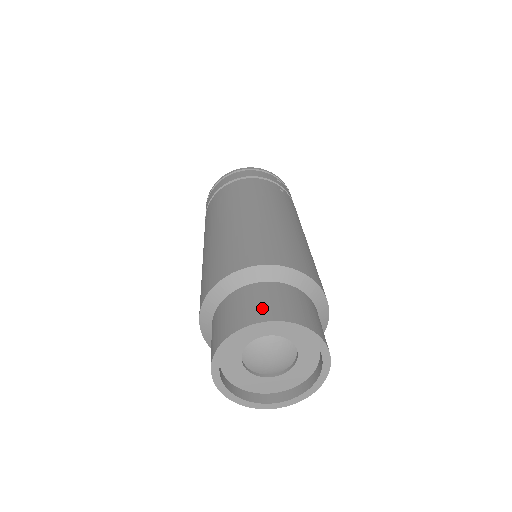
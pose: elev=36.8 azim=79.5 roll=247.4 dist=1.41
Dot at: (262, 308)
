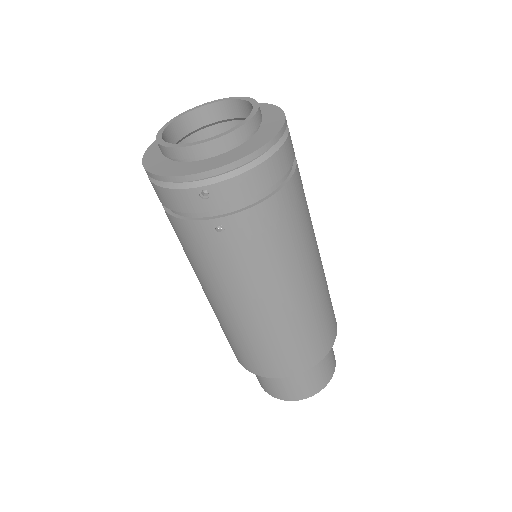
Dot at: (261, 383)
